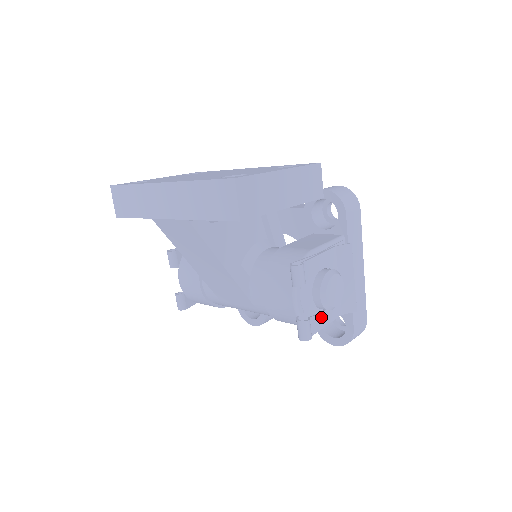
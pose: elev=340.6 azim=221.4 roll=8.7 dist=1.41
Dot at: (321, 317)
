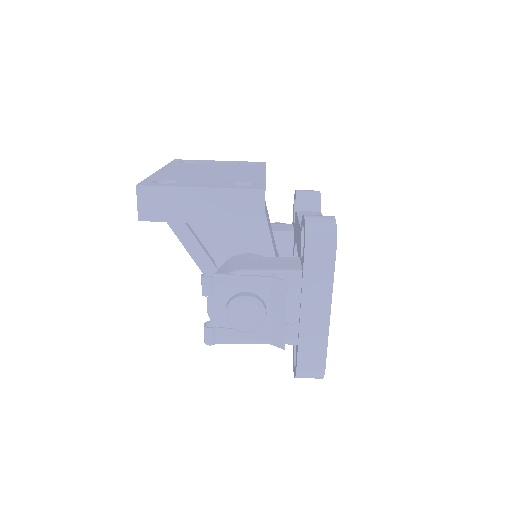
Dot at: (234, 333)
